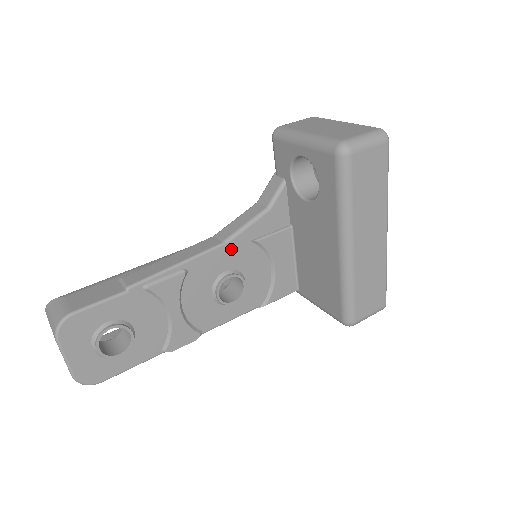
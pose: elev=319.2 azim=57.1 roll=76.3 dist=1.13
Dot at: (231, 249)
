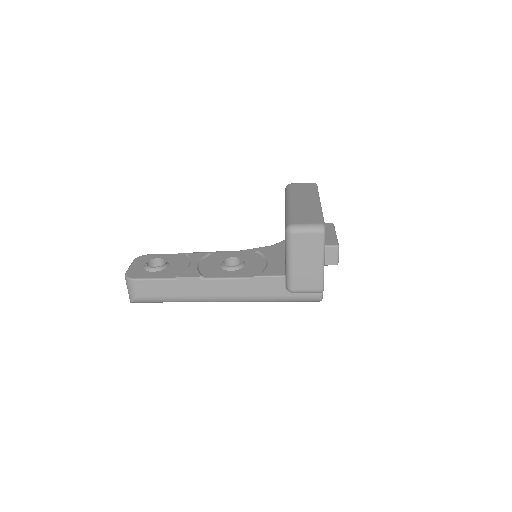
Dot at: (241, 253)
